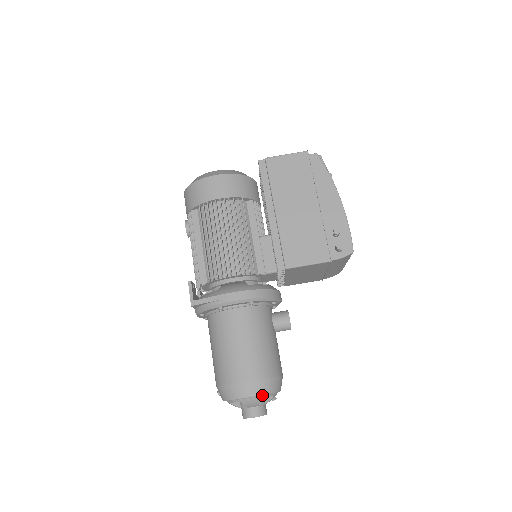
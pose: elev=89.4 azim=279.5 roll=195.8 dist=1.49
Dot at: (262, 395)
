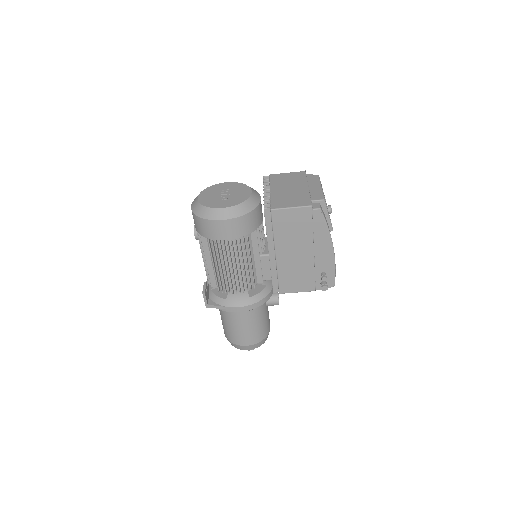
Dot at: (256, 347)
